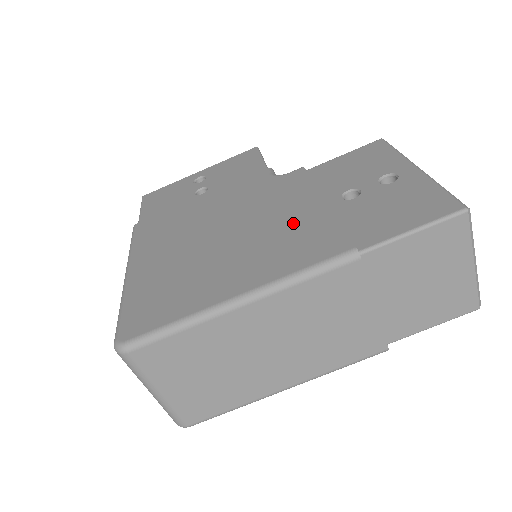
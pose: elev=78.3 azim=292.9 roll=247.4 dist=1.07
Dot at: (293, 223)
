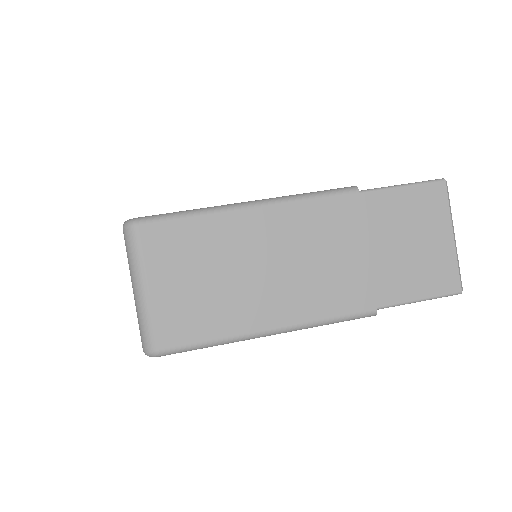
Dot at: occluded
